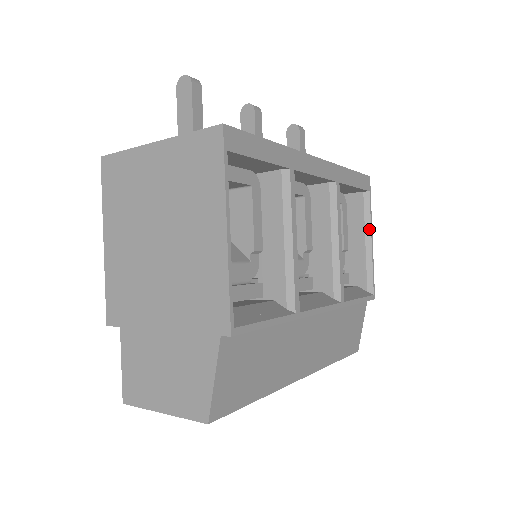
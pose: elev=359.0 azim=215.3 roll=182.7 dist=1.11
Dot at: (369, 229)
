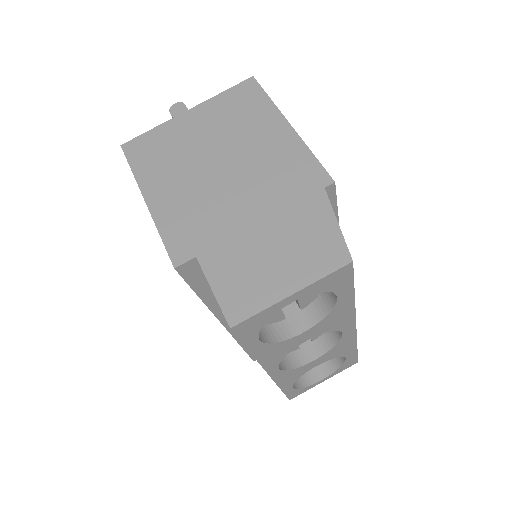
Dot at: occluded
